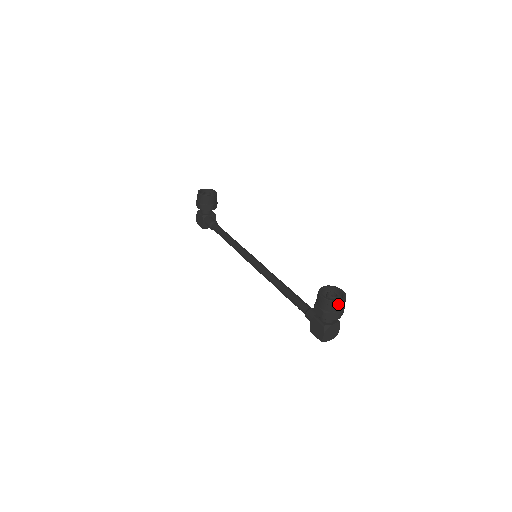
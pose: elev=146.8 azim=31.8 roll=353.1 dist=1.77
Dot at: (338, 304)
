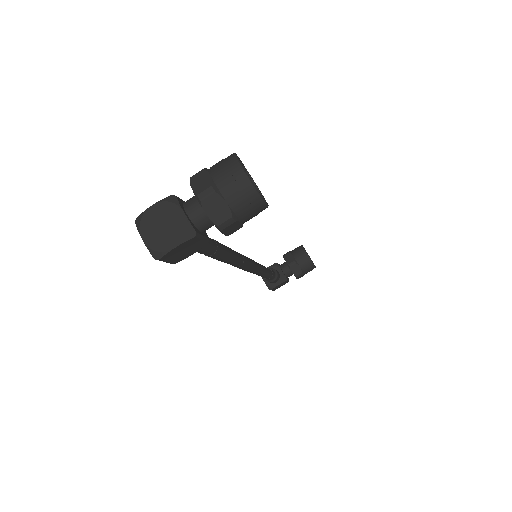
Dot at: (234, 169)
